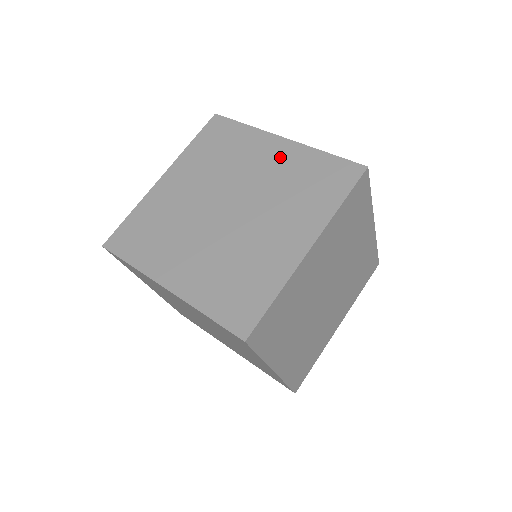
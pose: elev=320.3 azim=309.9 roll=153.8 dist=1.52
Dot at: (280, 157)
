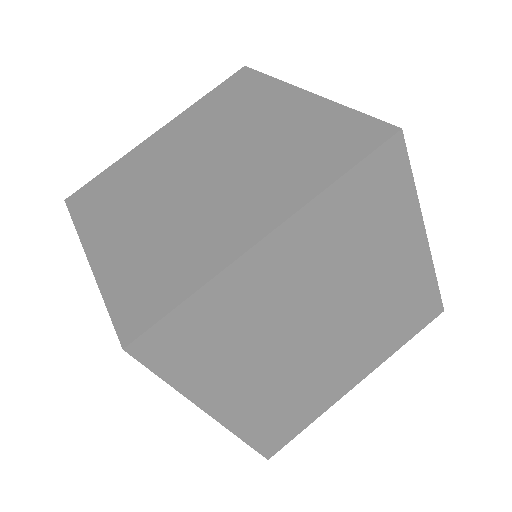
Dot at: (289, 113)
